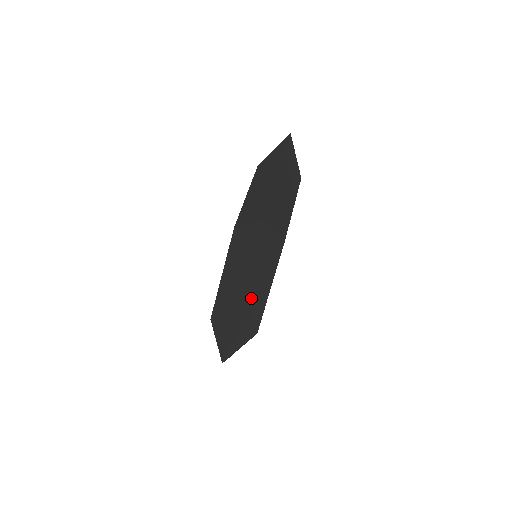
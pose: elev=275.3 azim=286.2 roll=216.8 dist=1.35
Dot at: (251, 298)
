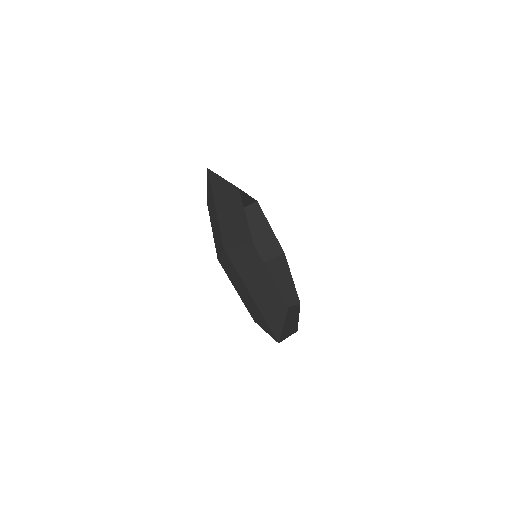
Dot at: (262, 293)
